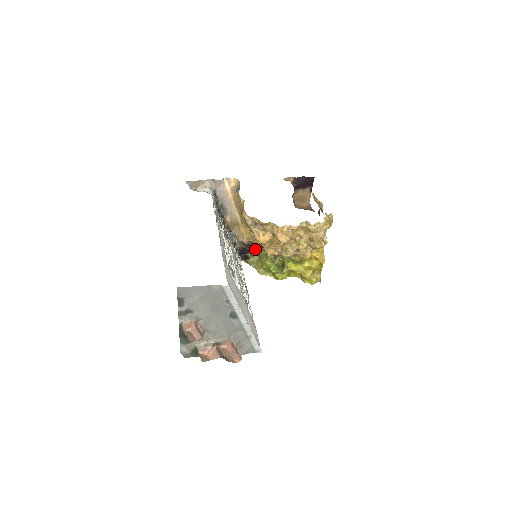
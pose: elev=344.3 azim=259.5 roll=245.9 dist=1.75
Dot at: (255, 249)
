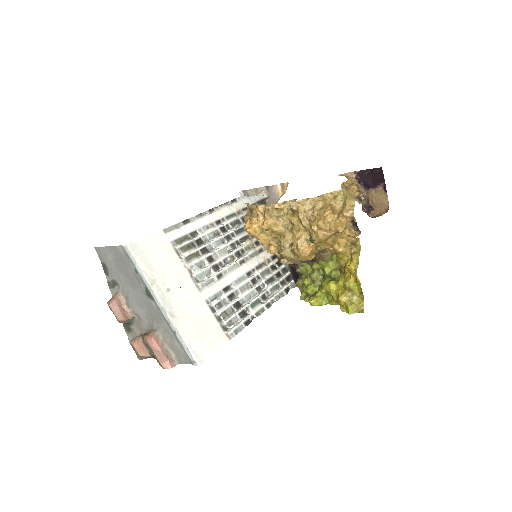
Dot at: (294, 264)
